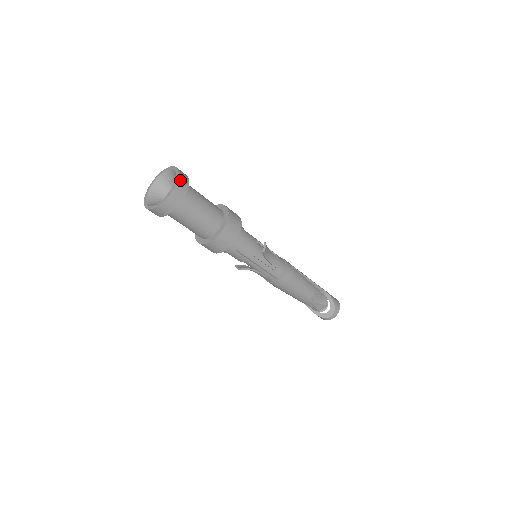
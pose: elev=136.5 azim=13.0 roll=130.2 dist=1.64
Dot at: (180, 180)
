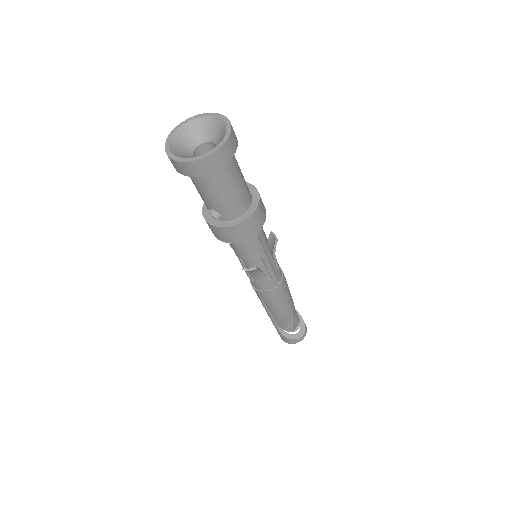
Dot at: (229, 122)
